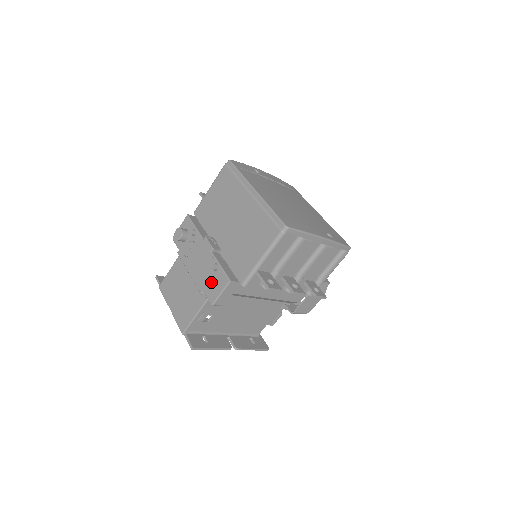
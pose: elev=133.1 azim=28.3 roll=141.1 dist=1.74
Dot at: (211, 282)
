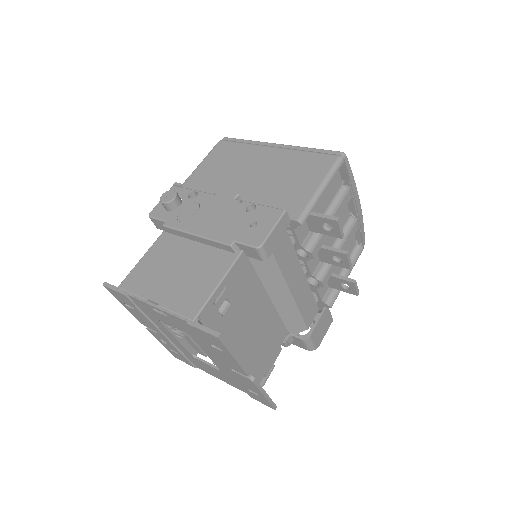
Dot at: (248, 225)
